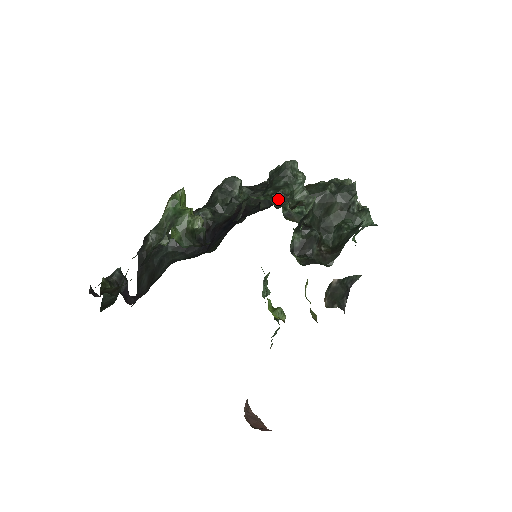
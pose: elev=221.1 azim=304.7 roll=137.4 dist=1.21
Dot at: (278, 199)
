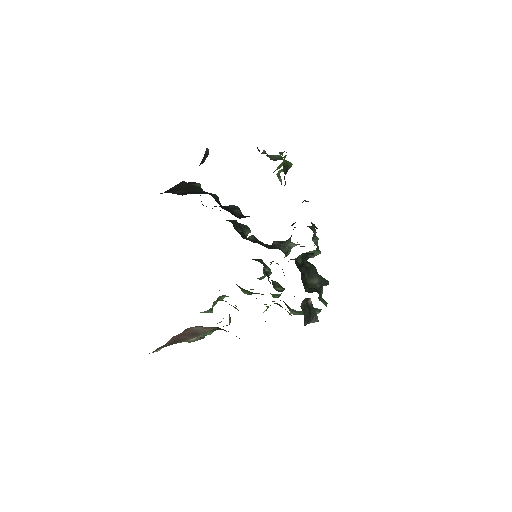
Dot at: (313, 225)
